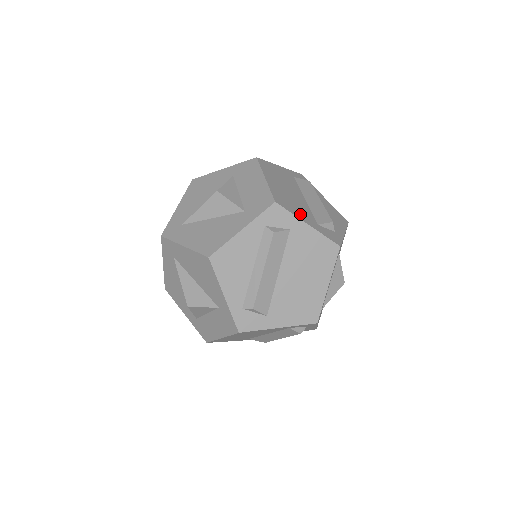
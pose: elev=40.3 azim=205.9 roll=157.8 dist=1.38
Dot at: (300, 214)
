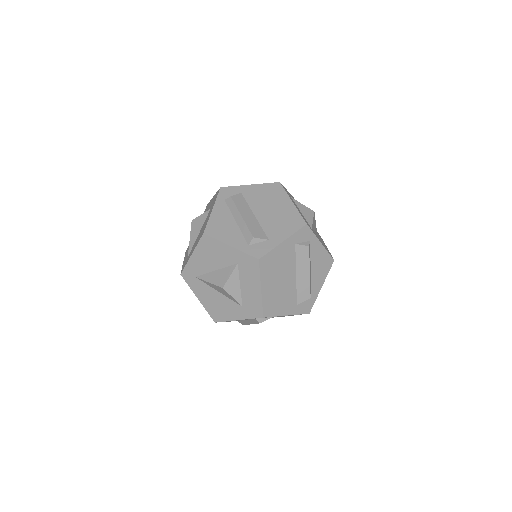
Dot at: occluded
